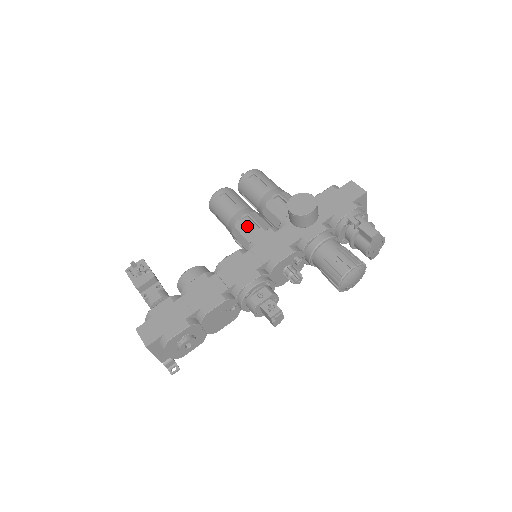
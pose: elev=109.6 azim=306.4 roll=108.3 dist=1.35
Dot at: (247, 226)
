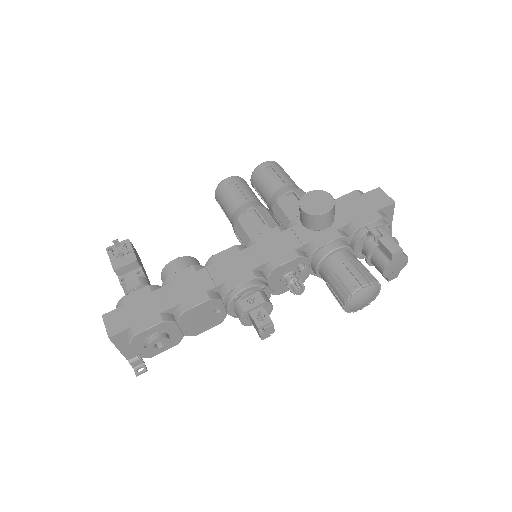
Dot at: (251, 220)
